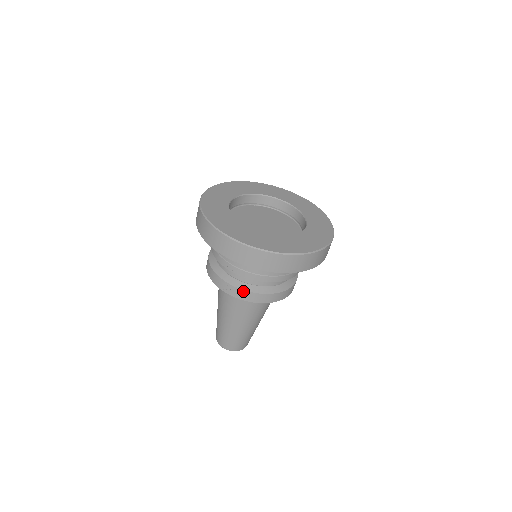
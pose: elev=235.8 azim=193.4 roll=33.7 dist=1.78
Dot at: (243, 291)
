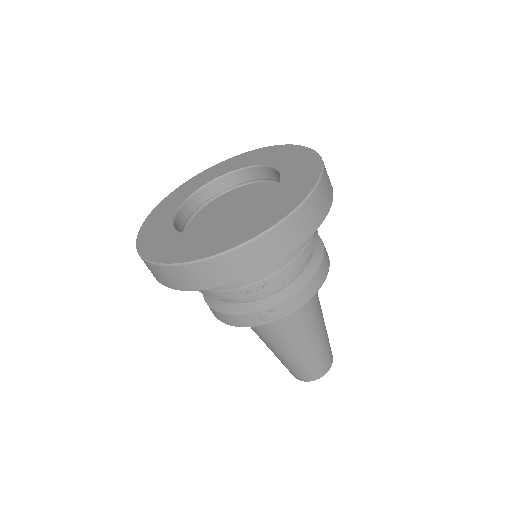
Dot at: (293, 297)
